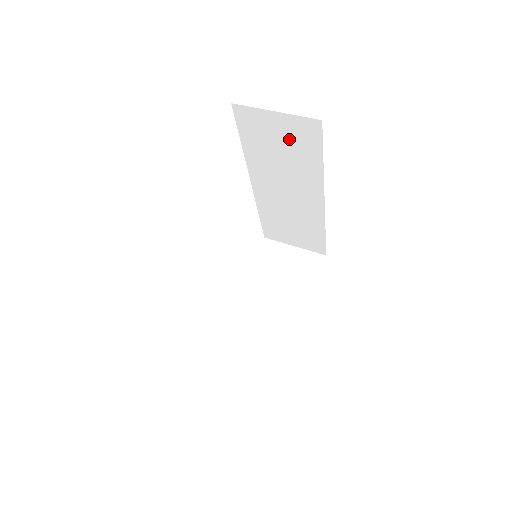
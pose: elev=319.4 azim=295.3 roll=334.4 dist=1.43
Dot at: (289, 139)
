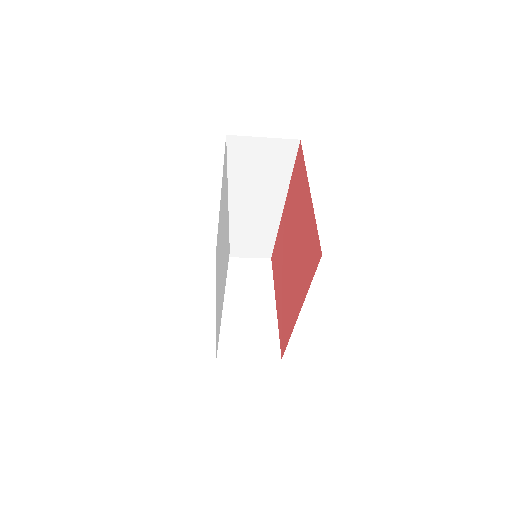
Dot at: (269, 159)
